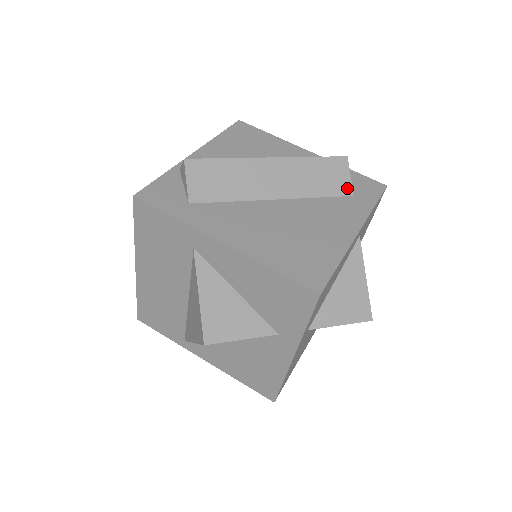
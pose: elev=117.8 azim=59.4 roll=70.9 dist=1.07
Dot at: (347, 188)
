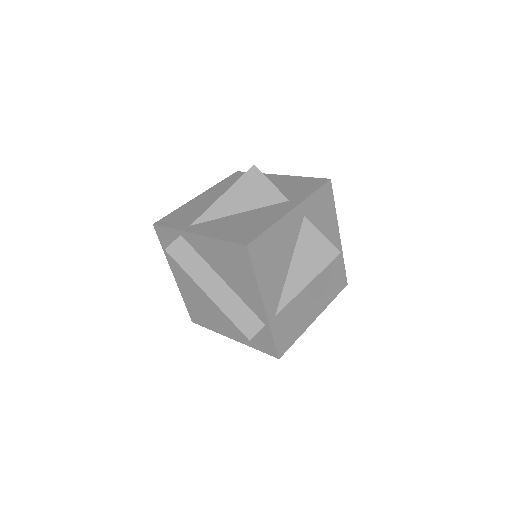
Dot at: occluded
